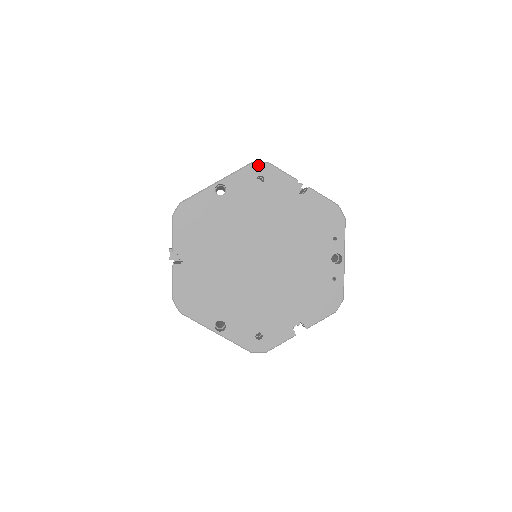
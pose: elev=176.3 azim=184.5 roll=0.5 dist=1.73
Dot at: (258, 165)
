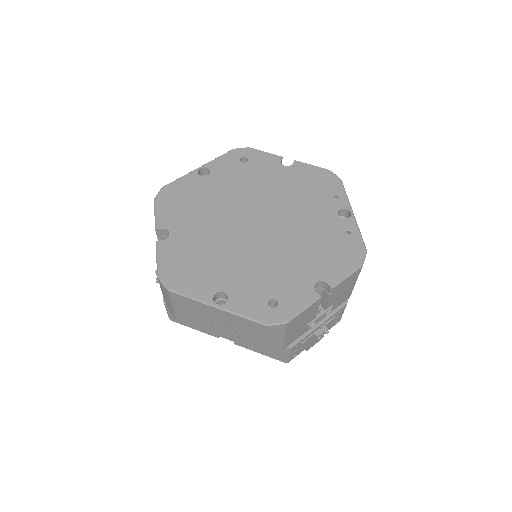
Dot at: (239, 150)
